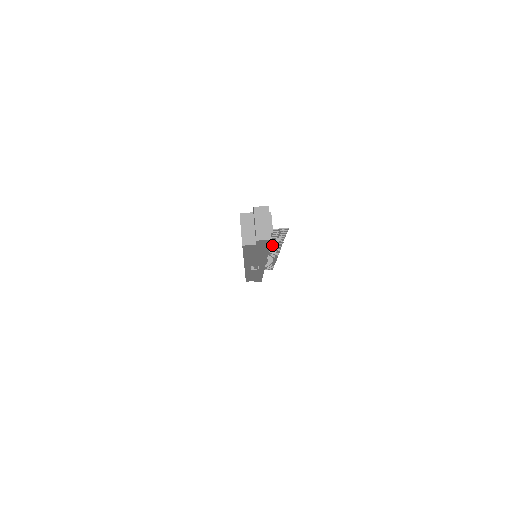
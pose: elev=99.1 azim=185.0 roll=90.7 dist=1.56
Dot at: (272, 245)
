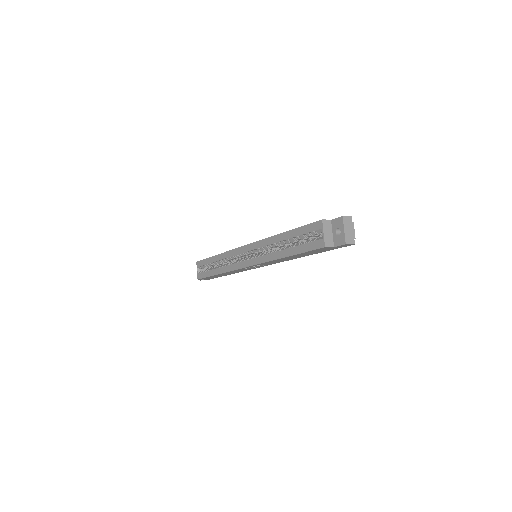
Dot at: occluded
